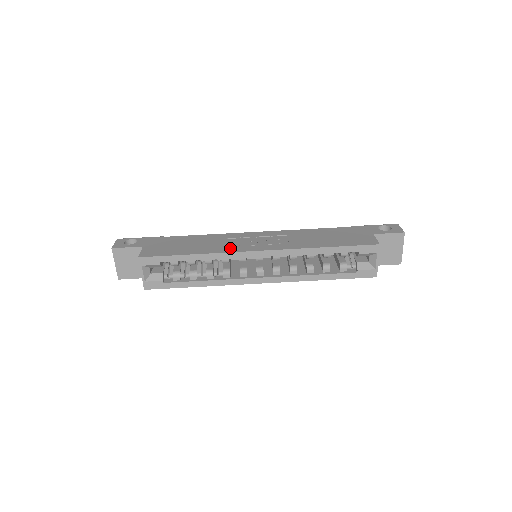
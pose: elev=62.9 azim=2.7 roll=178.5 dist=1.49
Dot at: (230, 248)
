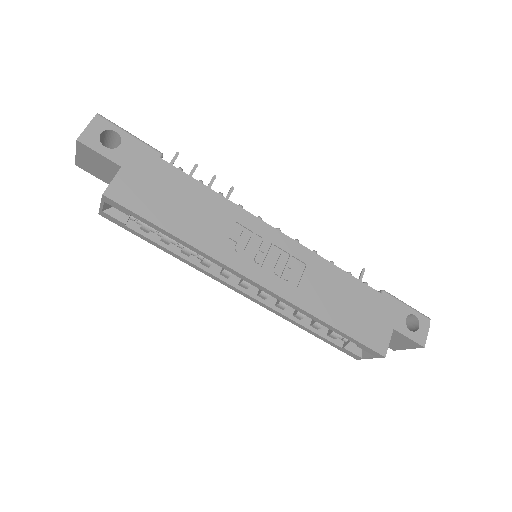
Dot at: (226, 252)
